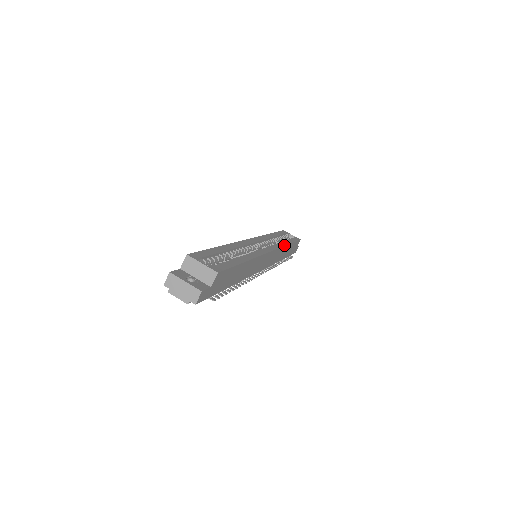
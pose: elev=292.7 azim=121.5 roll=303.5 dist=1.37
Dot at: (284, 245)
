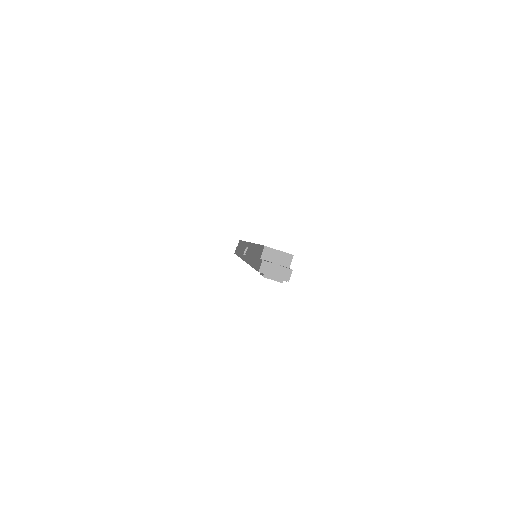
Dot at: occluded
